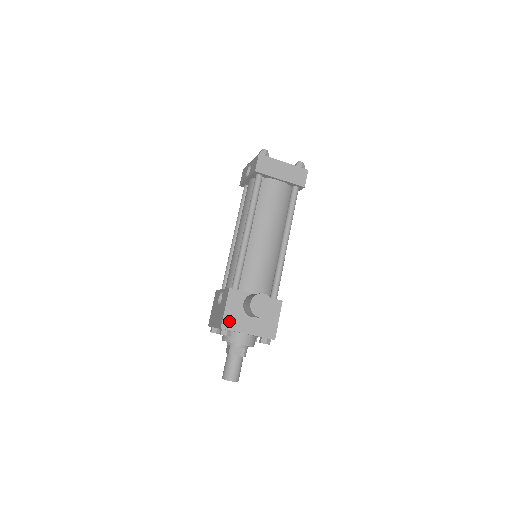
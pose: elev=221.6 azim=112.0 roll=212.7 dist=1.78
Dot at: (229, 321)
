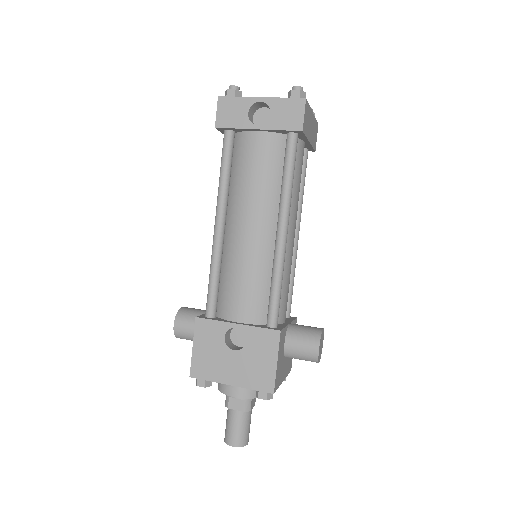
Dot at: (278, 378)
